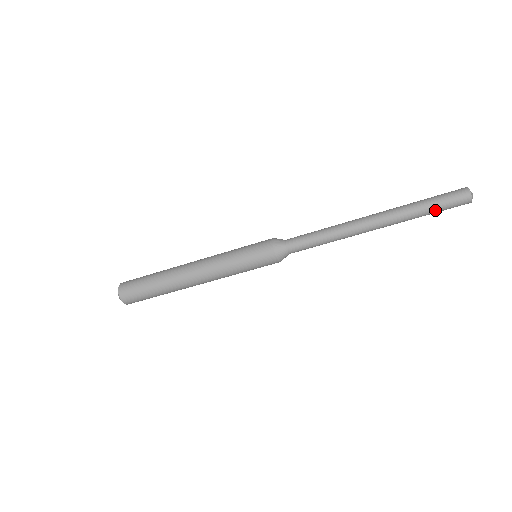
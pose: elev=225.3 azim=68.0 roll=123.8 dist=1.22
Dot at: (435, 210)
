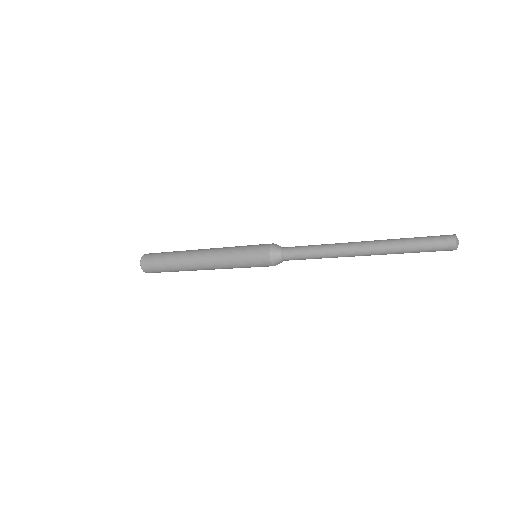
Dot at: (419, 250)
